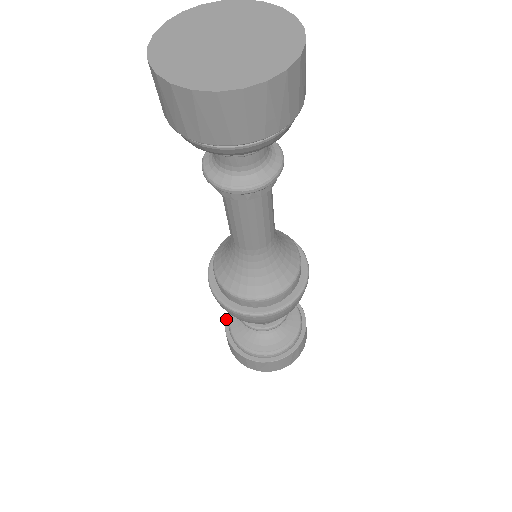
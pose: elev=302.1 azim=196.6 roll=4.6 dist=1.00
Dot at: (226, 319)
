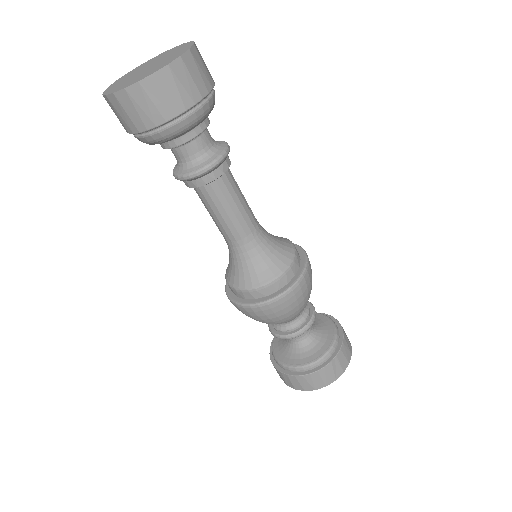
Dot at: (276, 367)
